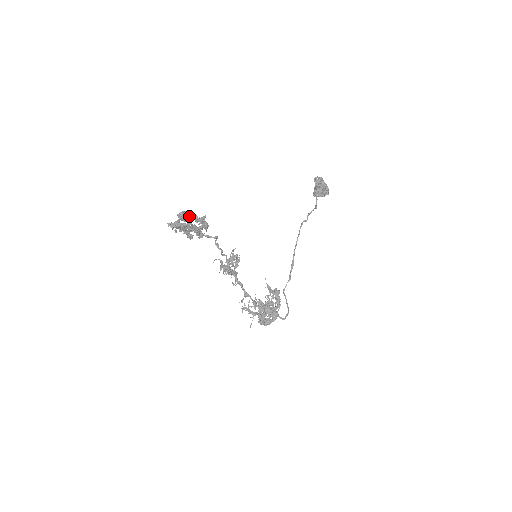
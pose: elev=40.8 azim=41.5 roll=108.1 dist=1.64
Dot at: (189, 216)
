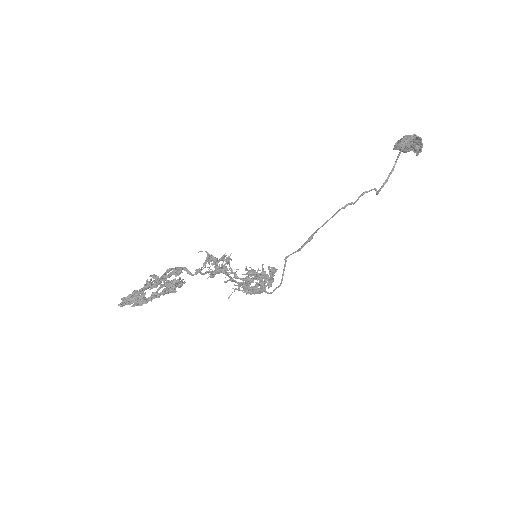
Dot at: (151, 298)
